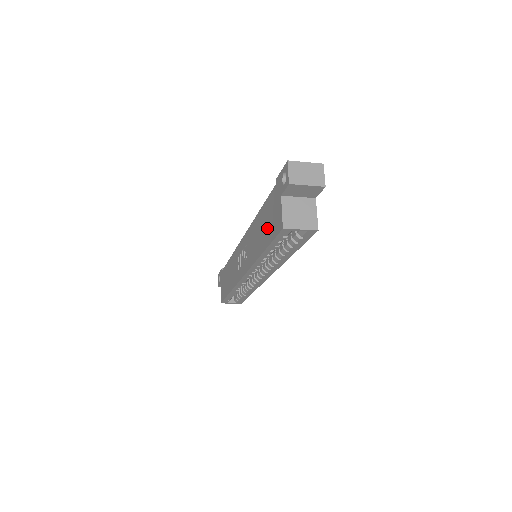
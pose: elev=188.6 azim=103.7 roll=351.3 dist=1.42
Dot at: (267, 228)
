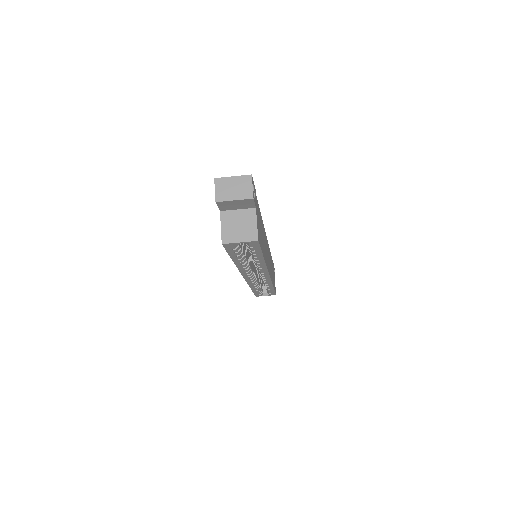
Dot at: occluded
